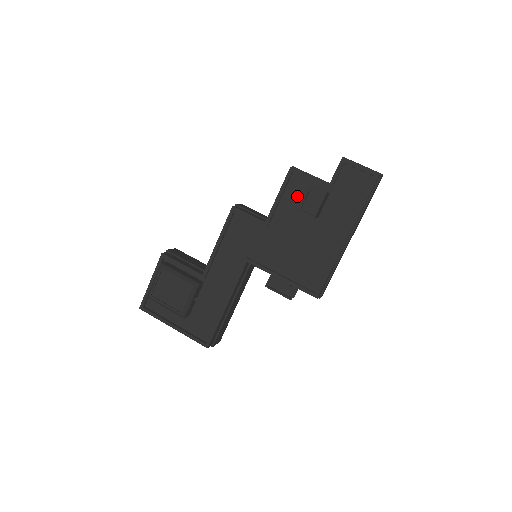
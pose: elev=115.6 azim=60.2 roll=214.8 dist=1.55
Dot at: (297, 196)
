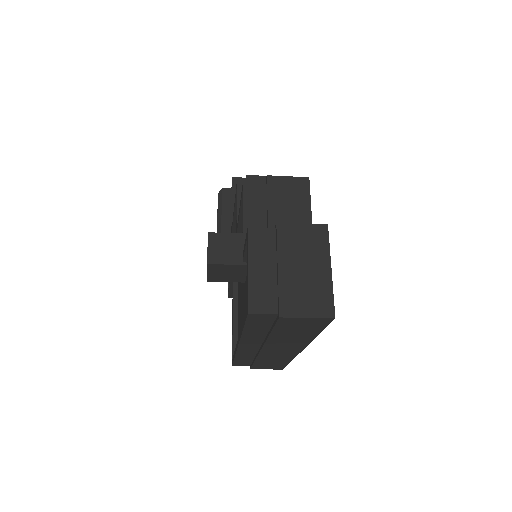
Dot at: occluded
